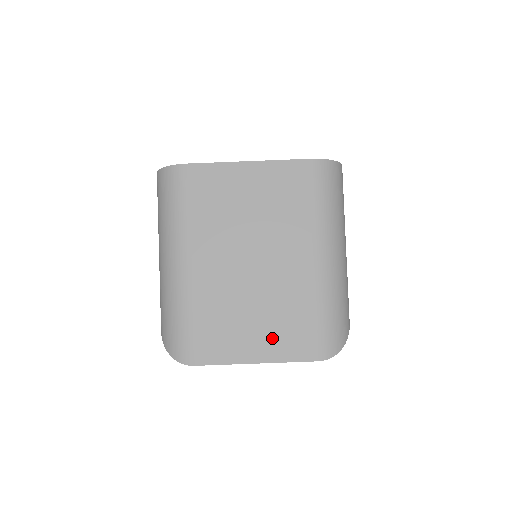
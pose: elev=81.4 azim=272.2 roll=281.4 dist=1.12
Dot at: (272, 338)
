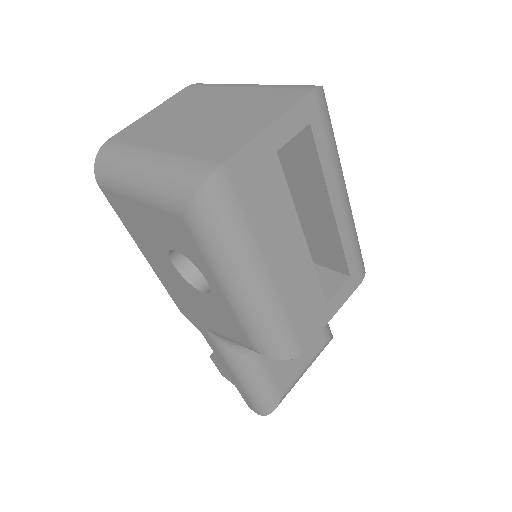
Dot at: (264, 113)
